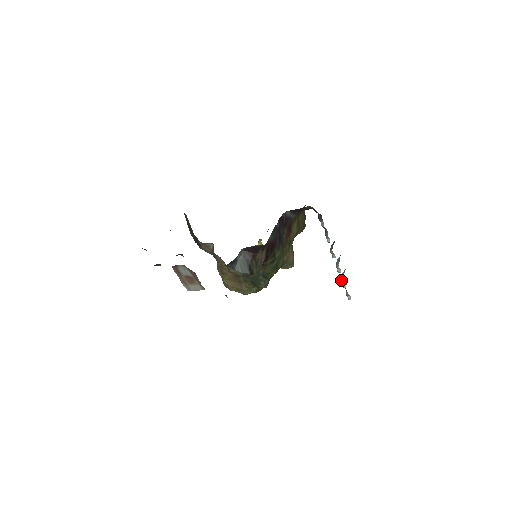
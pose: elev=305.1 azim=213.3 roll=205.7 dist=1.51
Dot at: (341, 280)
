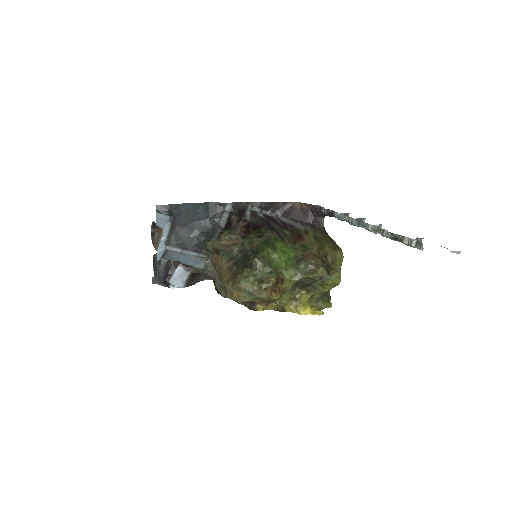
Dot at: occluded
